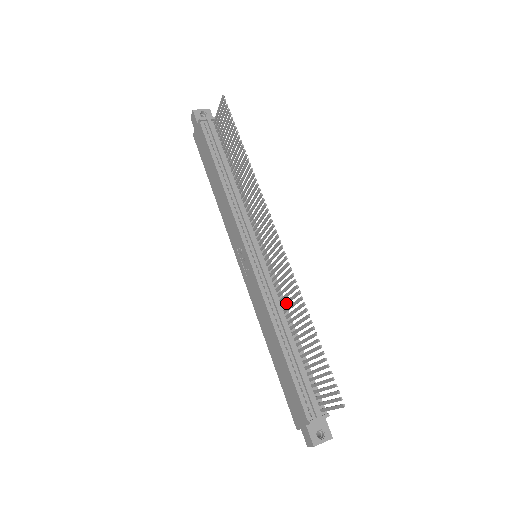
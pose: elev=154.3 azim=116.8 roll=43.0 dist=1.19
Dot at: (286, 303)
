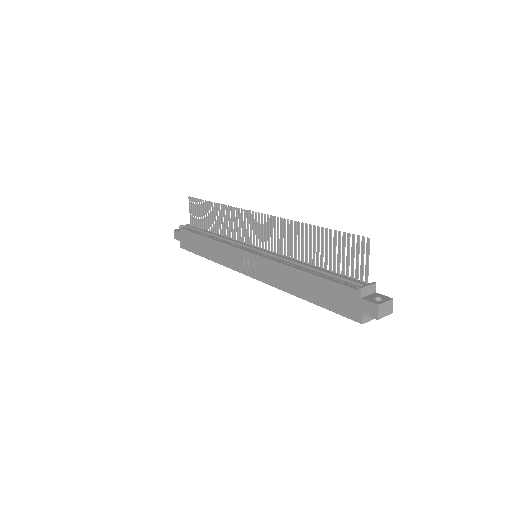
Dot at: (291, 249)
